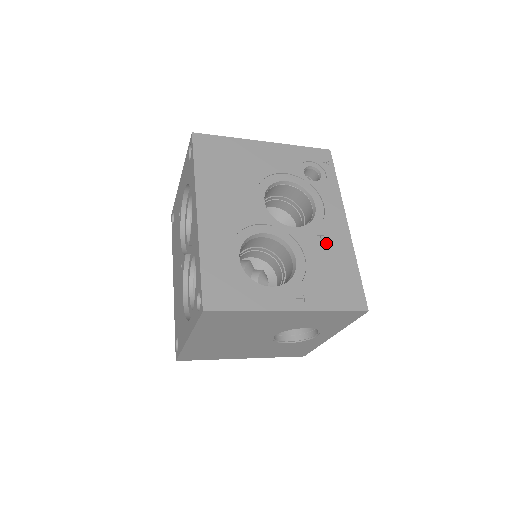
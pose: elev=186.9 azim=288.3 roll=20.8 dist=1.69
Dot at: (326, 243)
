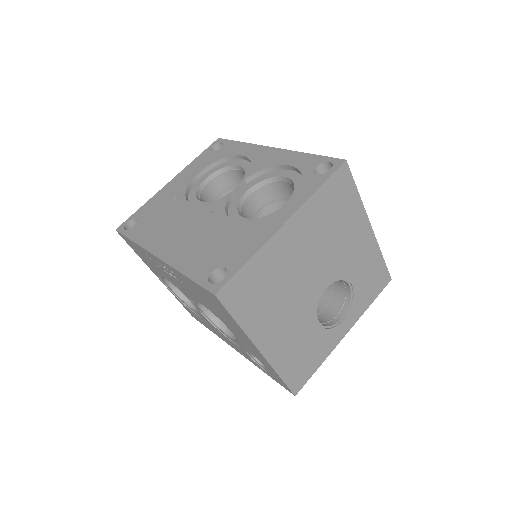
Dot at: occluded
